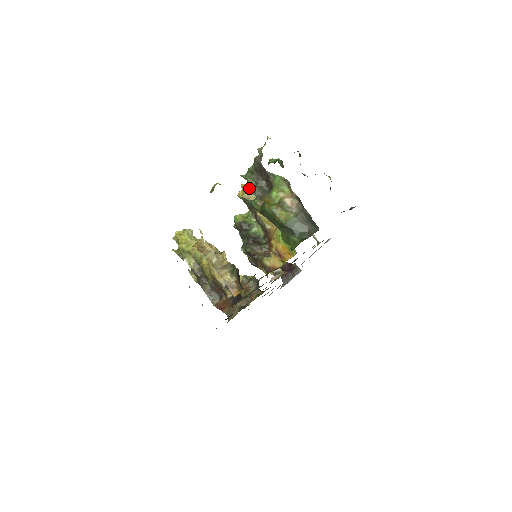
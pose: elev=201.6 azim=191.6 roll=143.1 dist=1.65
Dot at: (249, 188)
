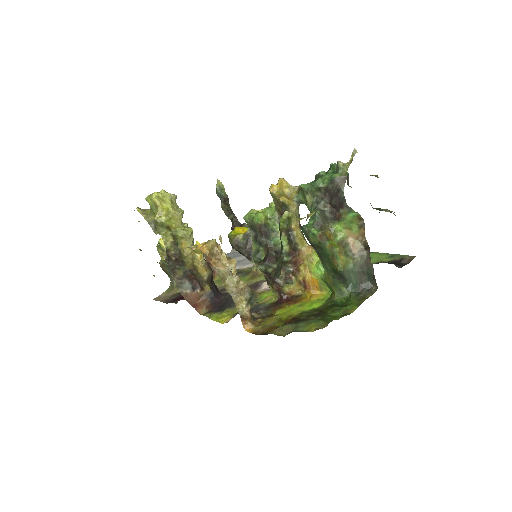
Dot at: (290, 188)
